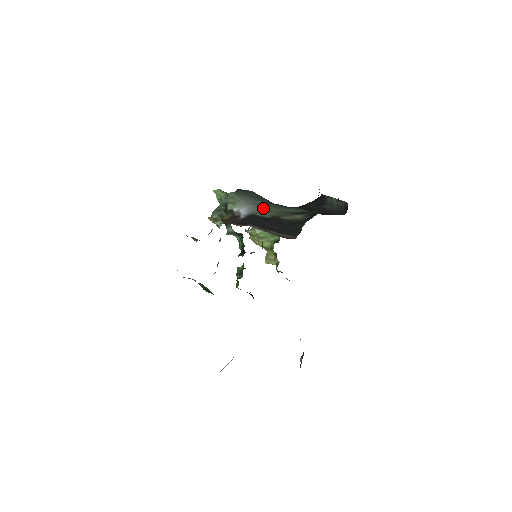
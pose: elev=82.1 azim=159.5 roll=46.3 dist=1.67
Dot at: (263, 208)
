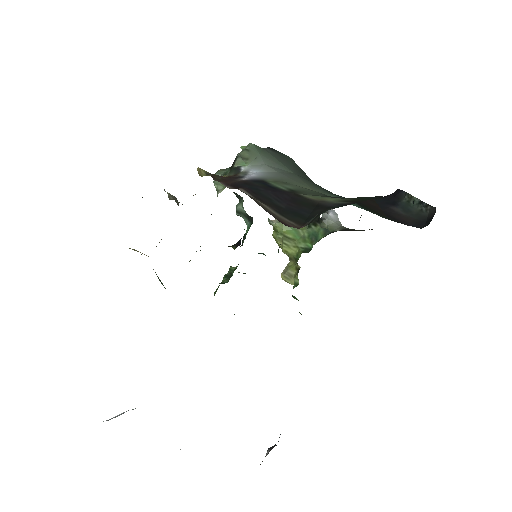
Dot at: (287, 178)
